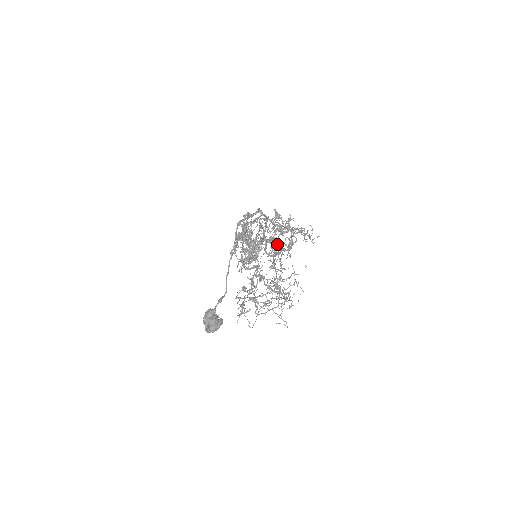
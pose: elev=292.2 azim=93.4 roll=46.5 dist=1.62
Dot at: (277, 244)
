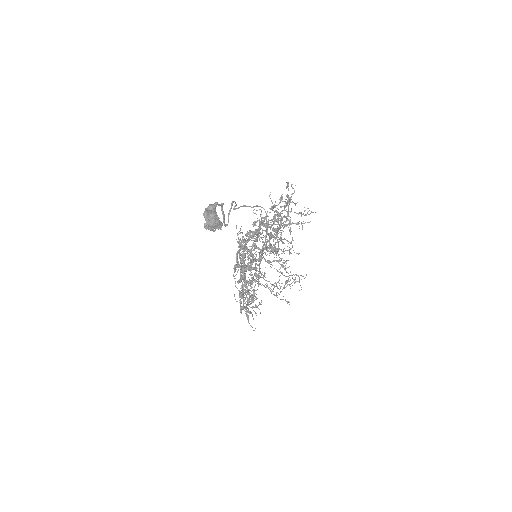
Dot at: (277, 233)
